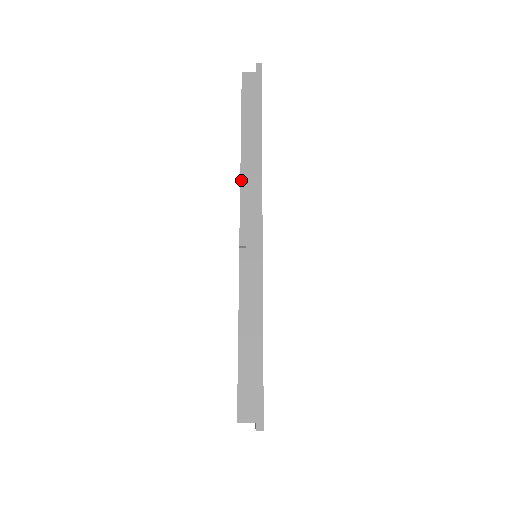
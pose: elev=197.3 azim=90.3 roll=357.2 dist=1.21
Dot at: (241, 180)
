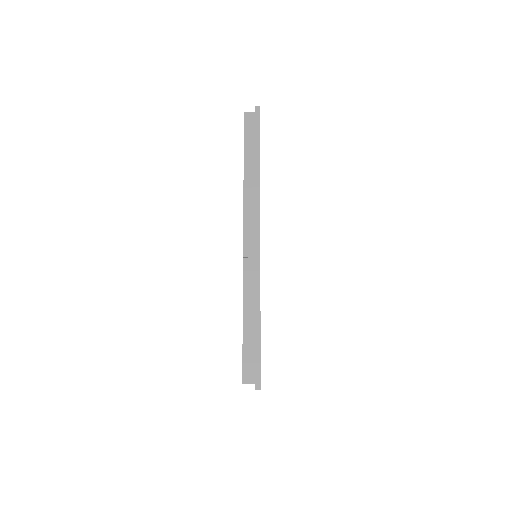
Dot at: (244, 204)
